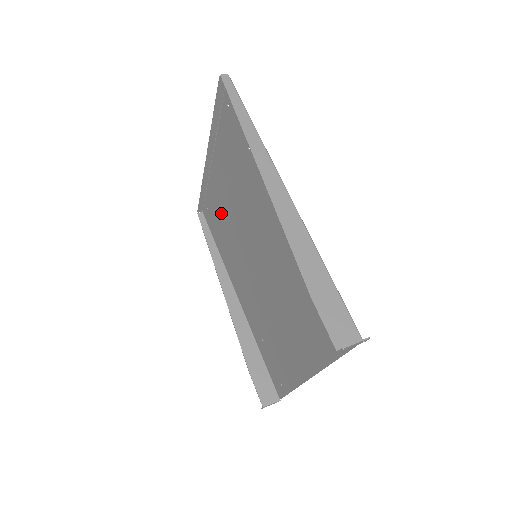
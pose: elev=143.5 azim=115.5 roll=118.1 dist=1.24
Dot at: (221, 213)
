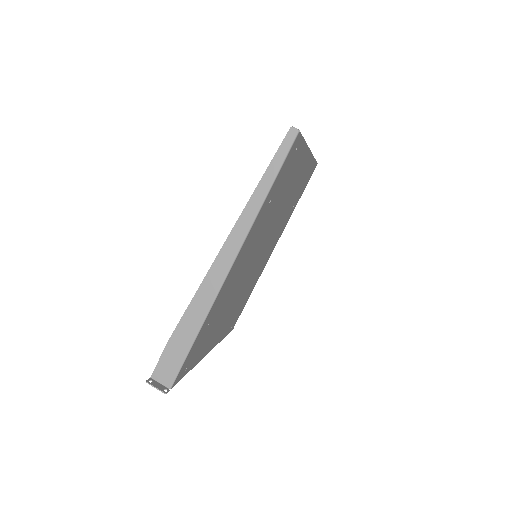
Dot at: (295, 192)
